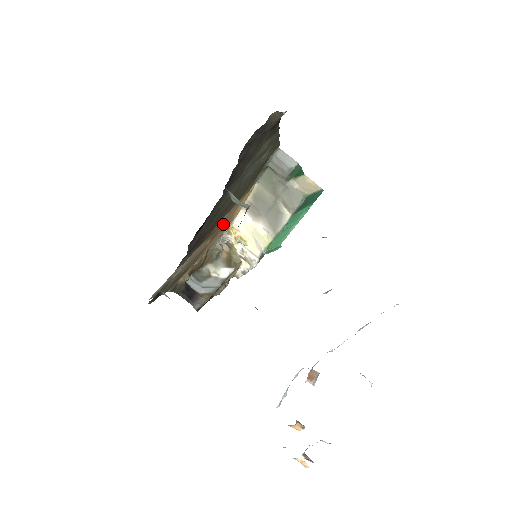
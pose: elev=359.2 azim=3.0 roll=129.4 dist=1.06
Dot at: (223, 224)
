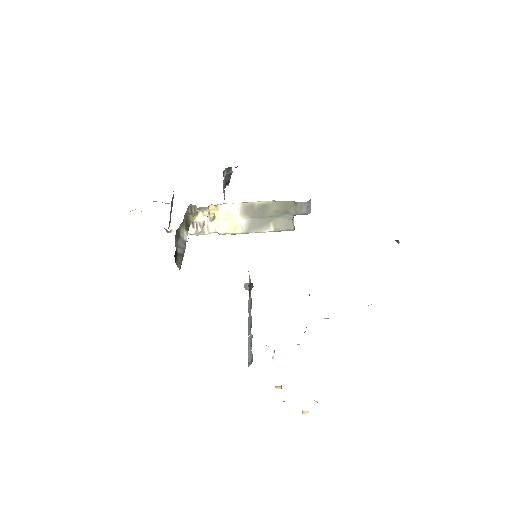
Dot at: occluded
